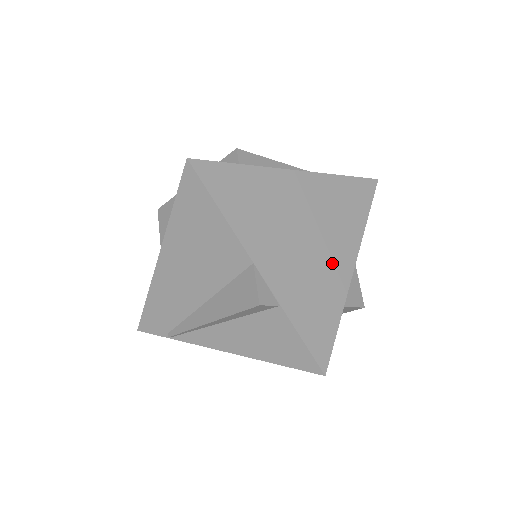
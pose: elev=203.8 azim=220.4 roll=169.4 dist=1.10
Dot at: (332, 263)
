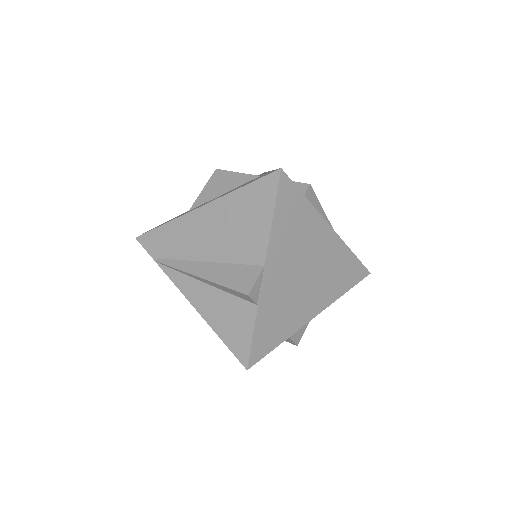
Dot at: (305, 303)
